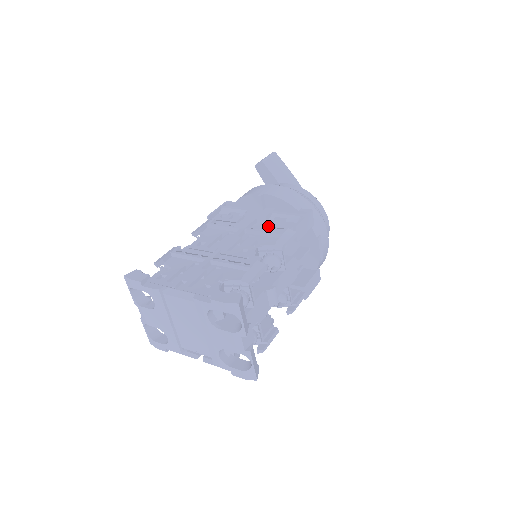
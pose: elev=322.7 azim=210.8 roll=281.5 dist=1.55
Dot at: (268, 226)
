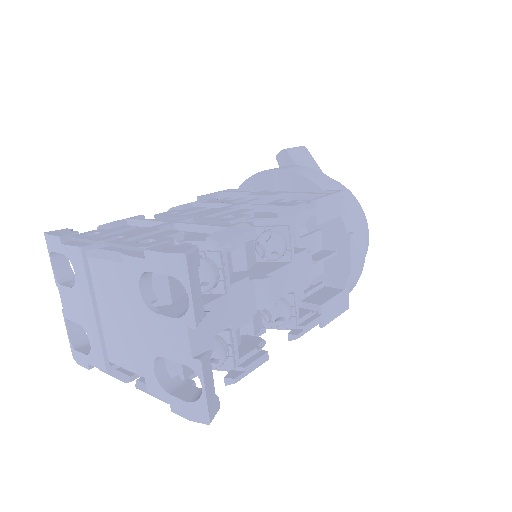
Dot at: (275, 202)
